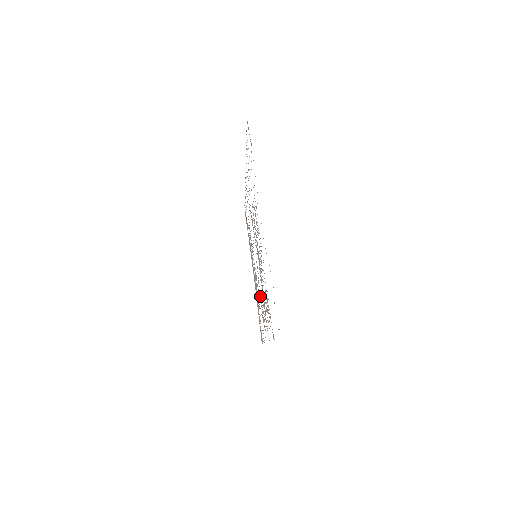
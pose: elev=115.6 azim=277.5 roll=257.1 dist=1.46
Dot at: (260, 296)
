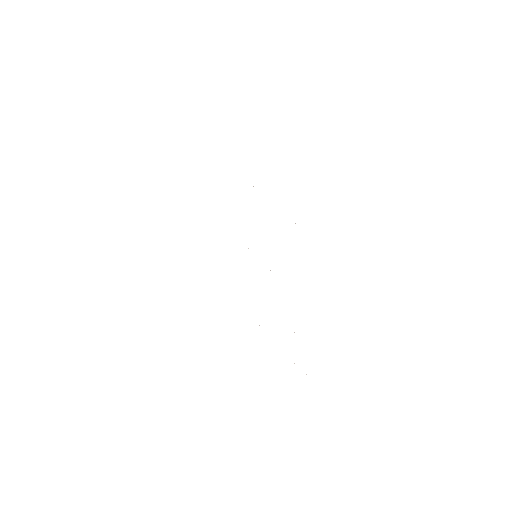
Dot at: occluded
